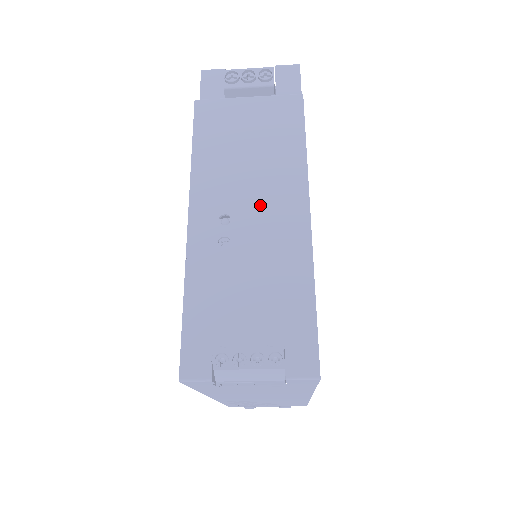
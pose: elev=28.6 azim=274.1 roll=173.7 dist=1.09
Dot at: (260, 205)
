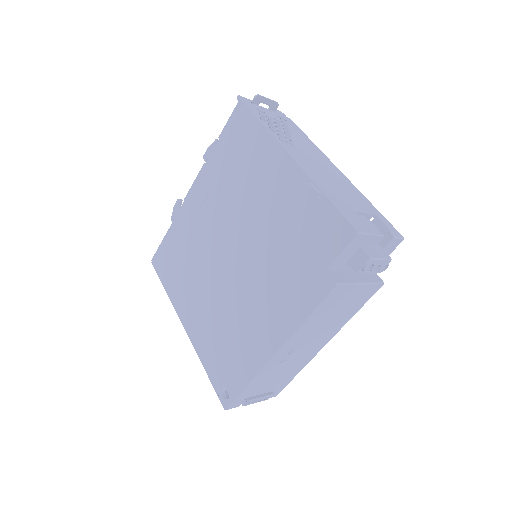
Dot at: (311, 344)
